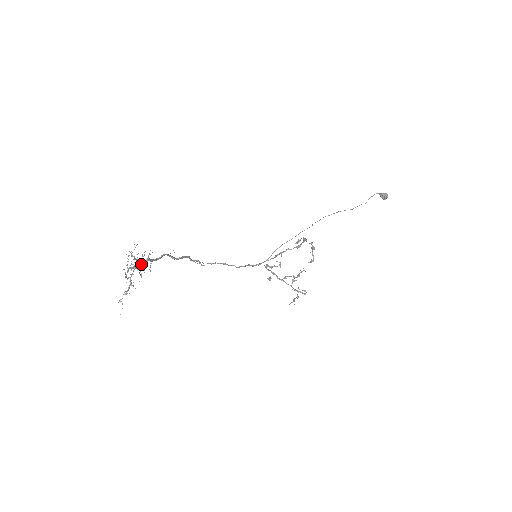
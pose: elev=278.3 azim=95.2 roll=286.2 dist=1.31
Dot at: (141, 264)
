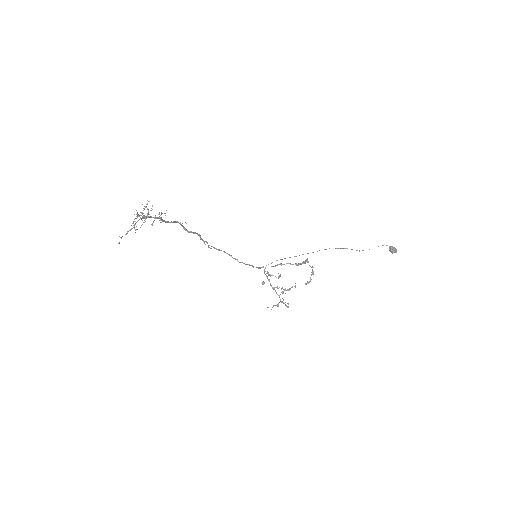
Dot at: occluded
